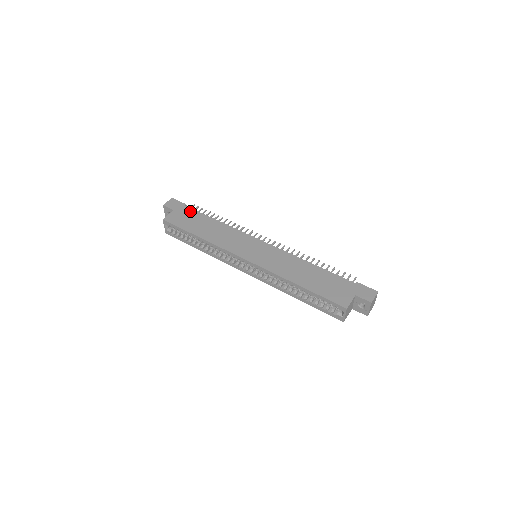
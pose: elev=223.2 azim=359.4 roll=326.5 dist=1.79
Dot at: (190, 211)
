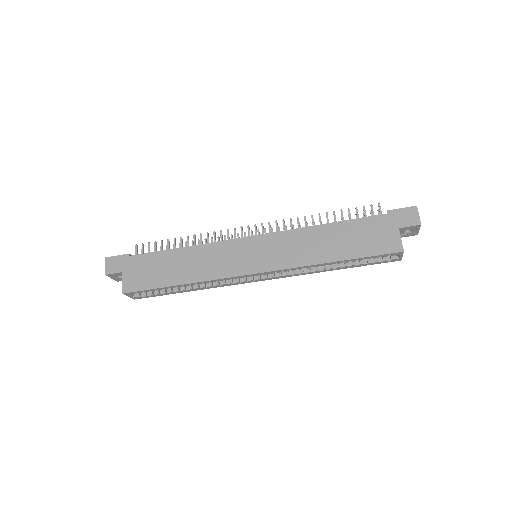
Dot at: (141, 259)
